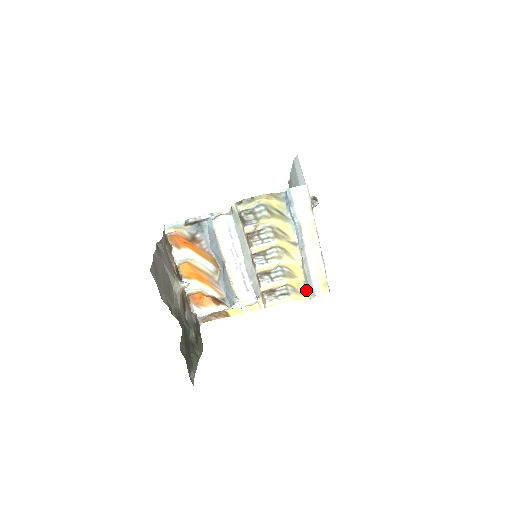
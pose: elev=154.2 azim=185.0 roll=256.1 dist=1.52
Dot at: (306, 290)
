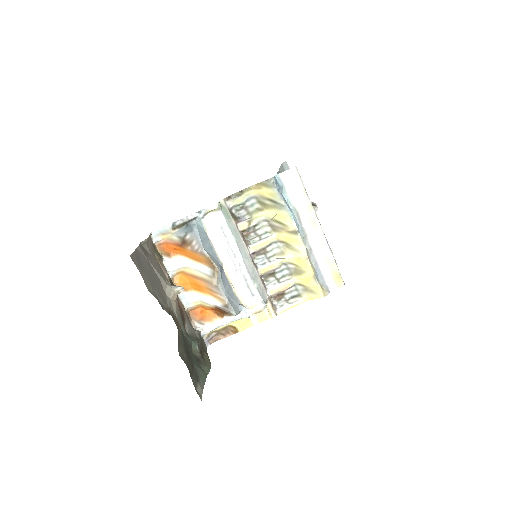
Dot at: (318, 285)
